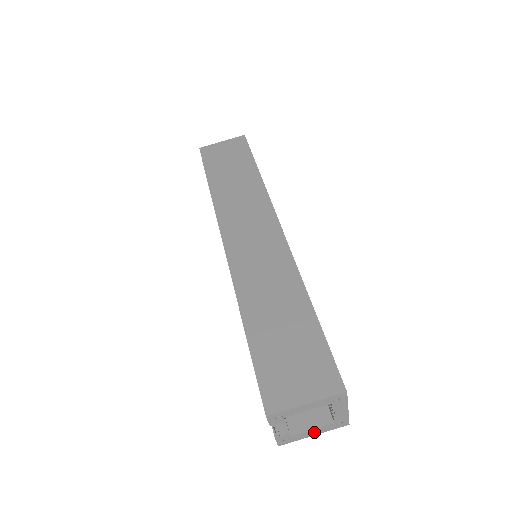
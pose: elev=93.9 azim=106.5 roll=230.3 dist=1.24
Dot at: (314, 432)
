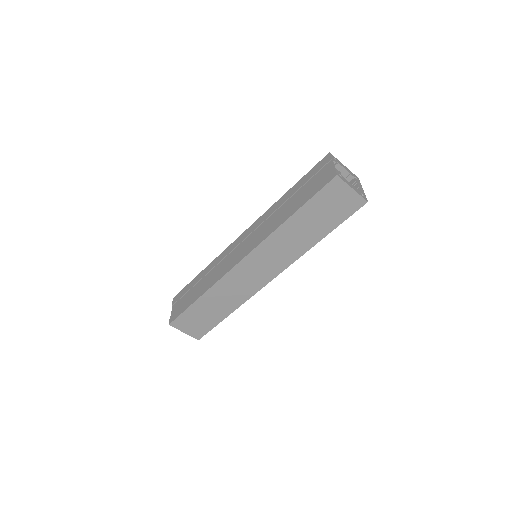
Dot at: occluded
